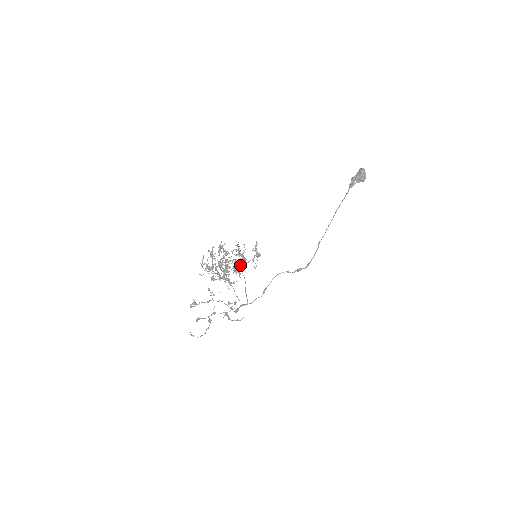
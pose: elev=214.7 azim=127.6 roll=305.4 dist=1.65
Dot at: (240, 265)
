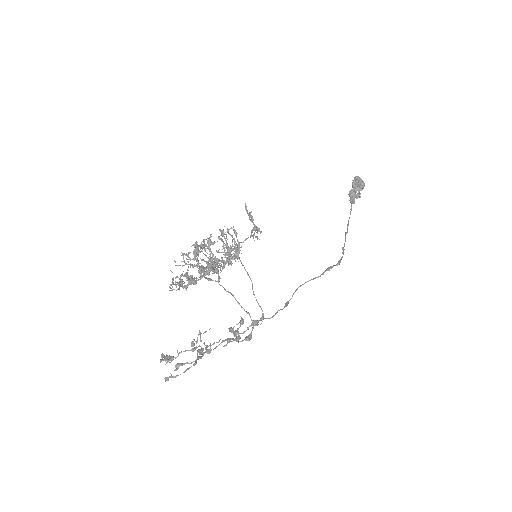
Dot at: occluded
